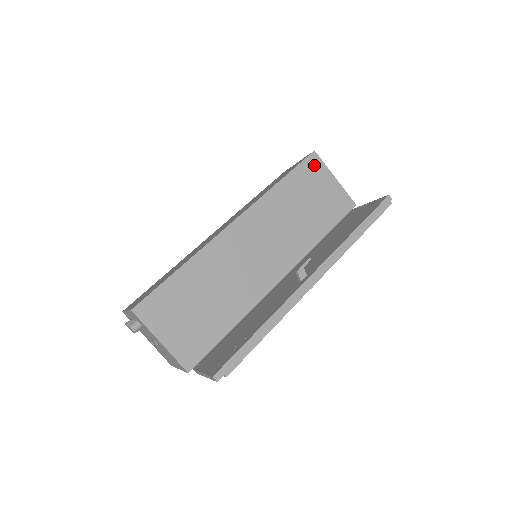
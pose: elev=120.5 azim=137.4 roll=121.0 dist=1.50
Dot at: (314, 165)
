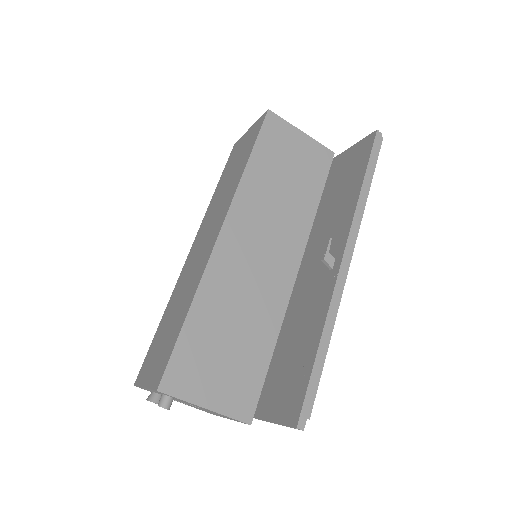
Dot at: (275, 126)
